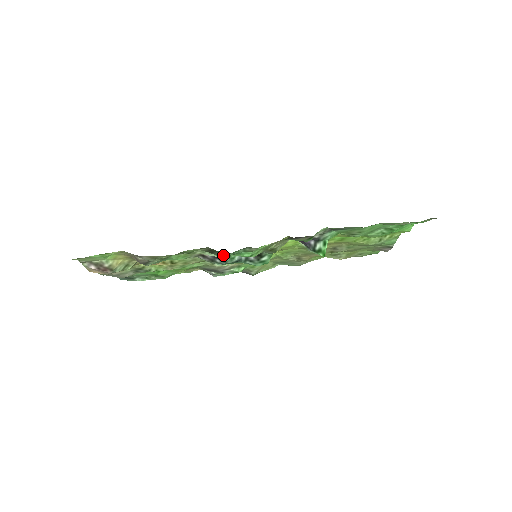
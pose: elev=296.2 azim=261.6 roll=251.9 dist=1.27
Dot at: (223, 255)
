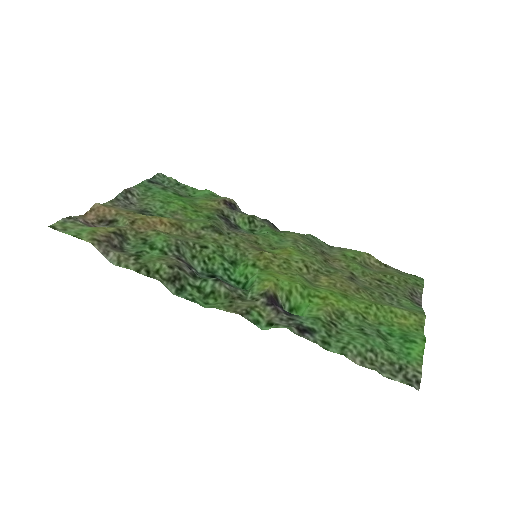
Dot at: (183, 289)
